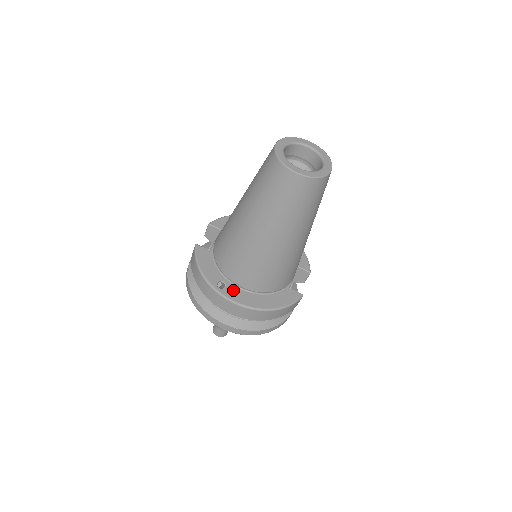
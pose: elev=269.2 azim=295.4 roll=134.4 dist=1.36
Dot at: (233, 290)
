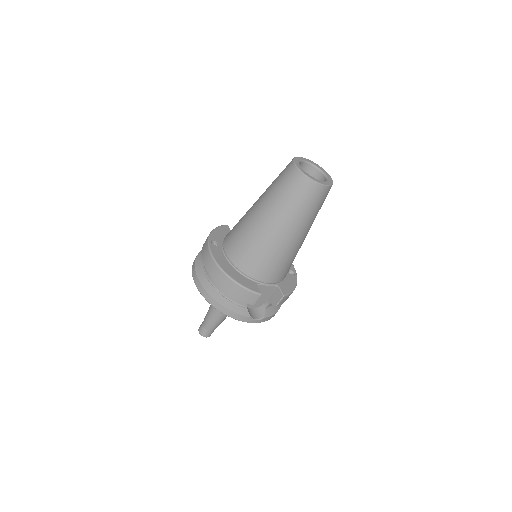
Dot at: (218, 250)
